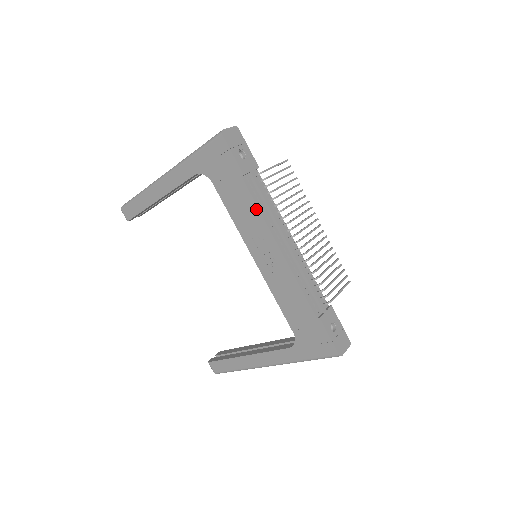
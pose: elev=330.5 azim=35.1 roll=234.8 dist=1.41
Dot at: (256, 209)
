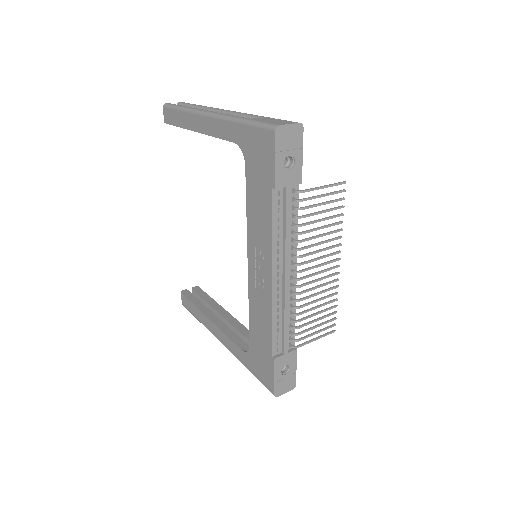
Dot at: (270, 228)
